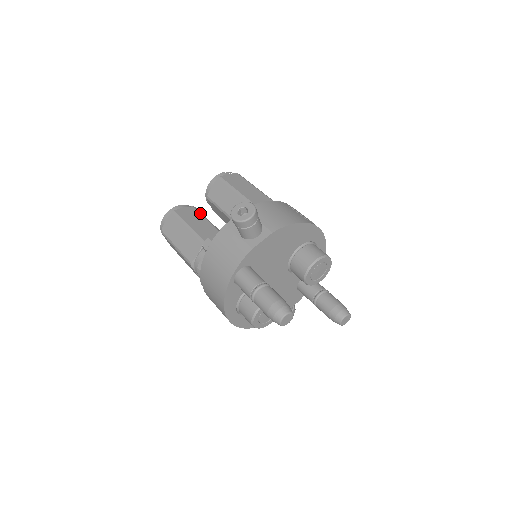
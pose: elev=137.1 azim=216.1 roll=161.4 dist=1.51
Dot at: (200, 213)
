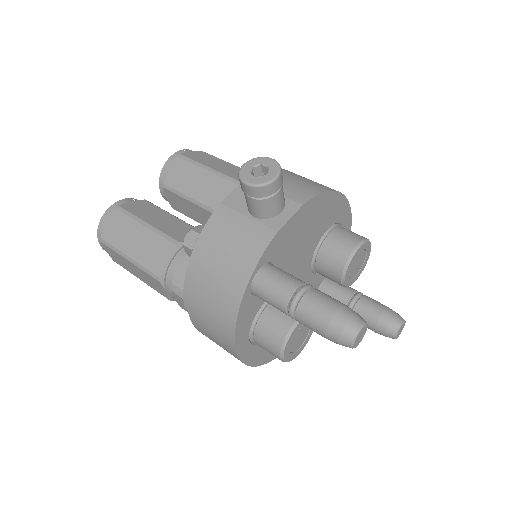
Dot at: (158, 207)
